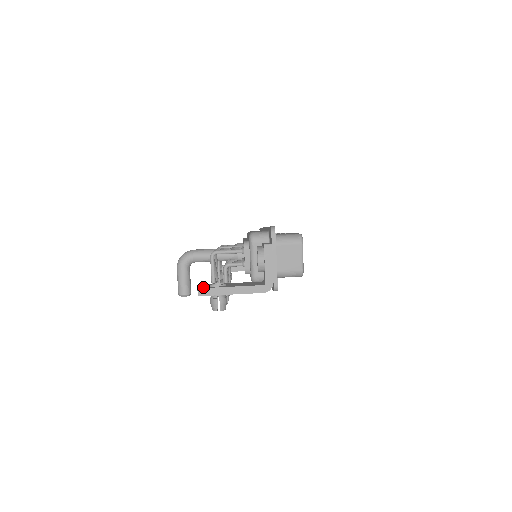
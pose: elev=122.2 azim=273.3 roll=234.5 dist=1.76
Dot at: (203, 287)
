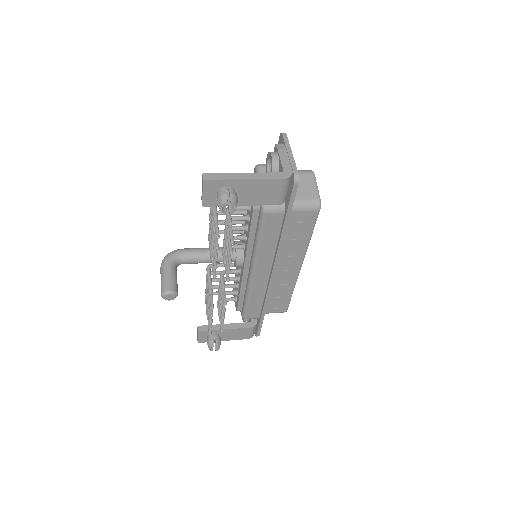
Dot at: occluded
